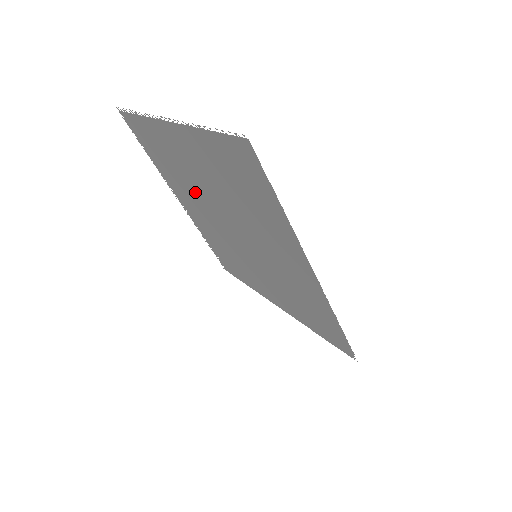
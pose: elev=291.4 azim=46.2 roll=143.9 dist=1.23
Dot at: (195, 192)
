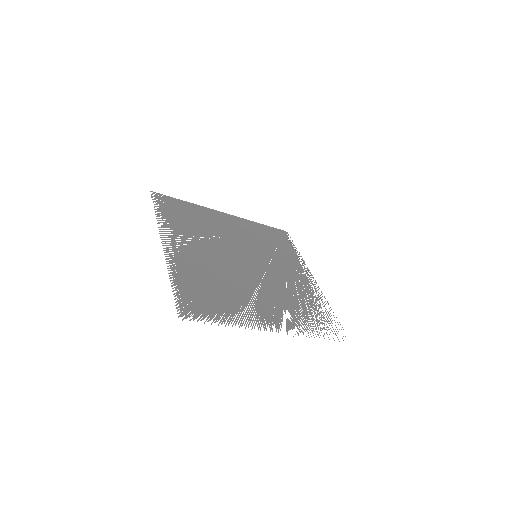
Dot at: (228, 277)
